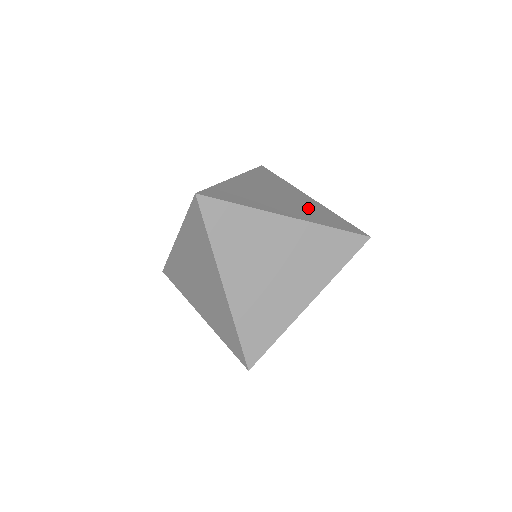
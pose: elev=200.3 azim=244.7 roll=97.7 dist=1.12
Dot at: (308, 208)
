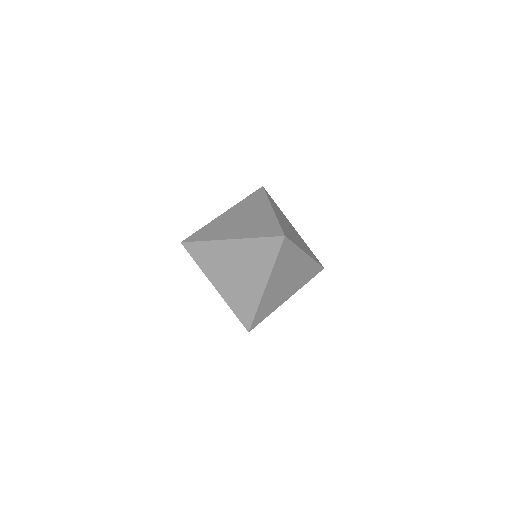
Dot at: (302, 242)
